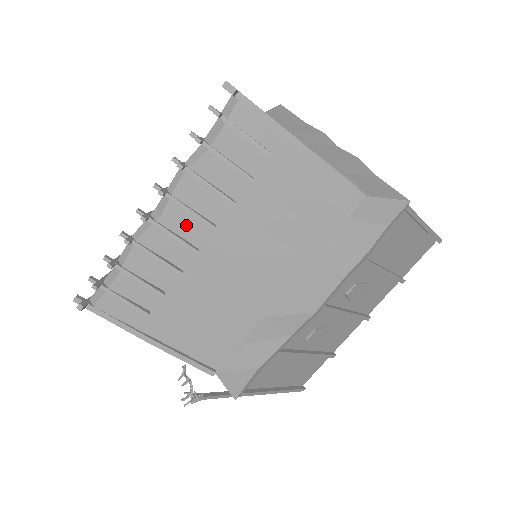
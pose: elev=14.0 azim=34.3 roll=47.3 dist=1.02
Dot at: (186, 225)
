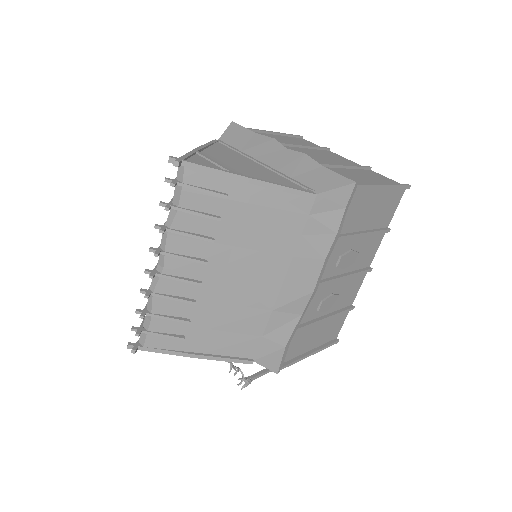
Dot at: (185, 268)
